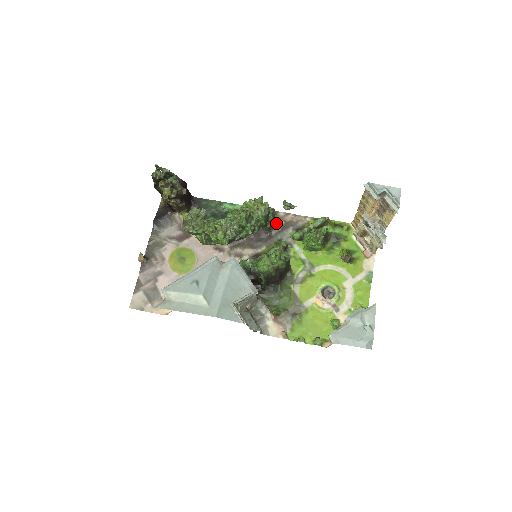
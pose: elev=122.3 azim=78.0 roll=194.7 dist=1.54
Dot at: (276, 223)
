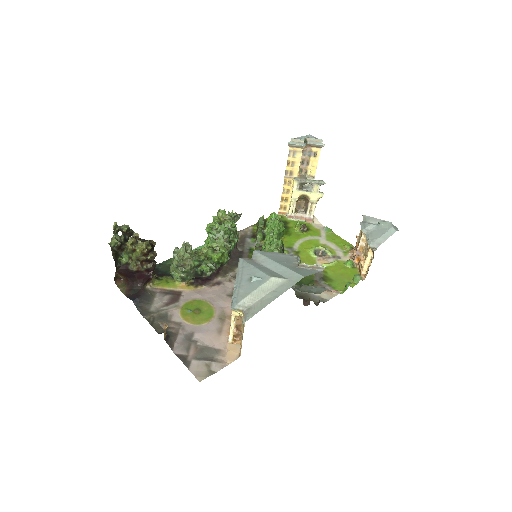
Dot at: occluded
